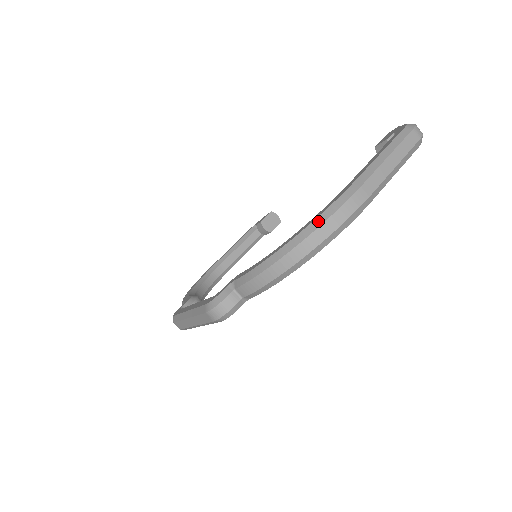
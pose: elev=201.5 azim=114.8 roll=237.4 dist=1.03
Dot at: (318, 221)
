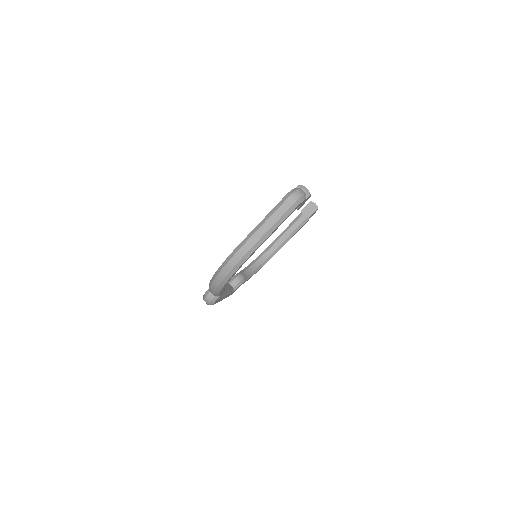
Dot at: (221, 267)
